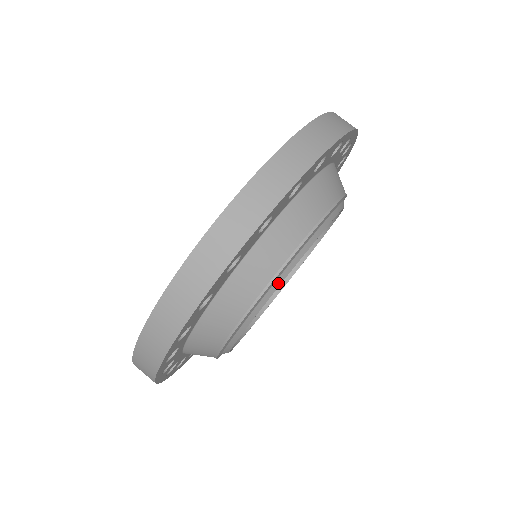
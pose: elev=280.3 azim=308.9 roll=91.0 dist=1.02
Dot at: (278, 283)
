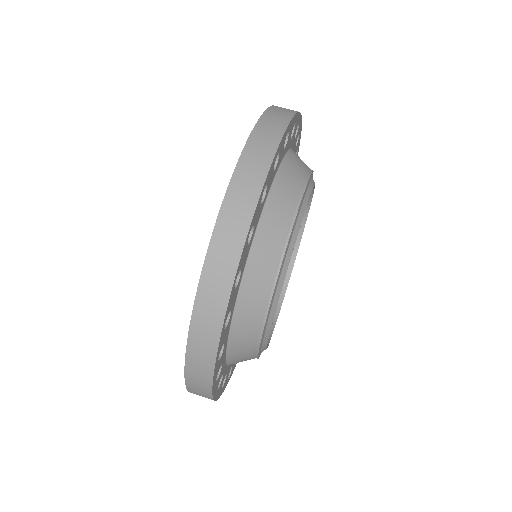
Dot at: (298, 225)
